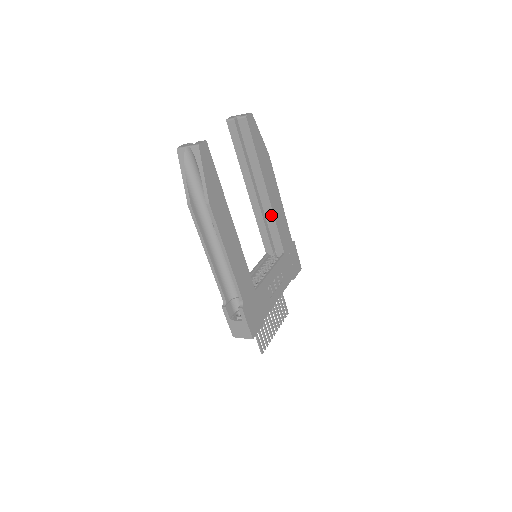
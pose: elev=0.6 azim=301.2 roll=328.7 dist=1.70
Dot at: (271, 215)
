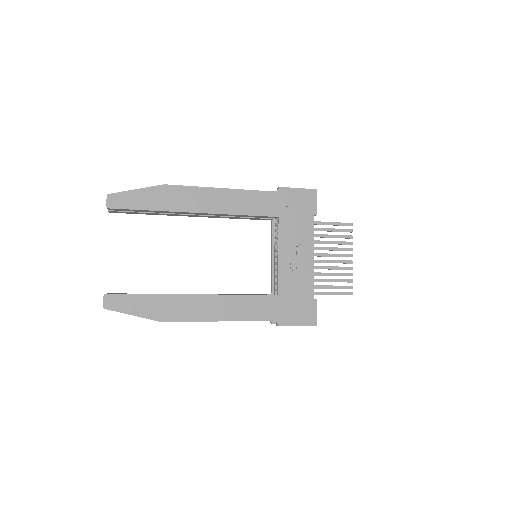
Dot at: (228, 215)
